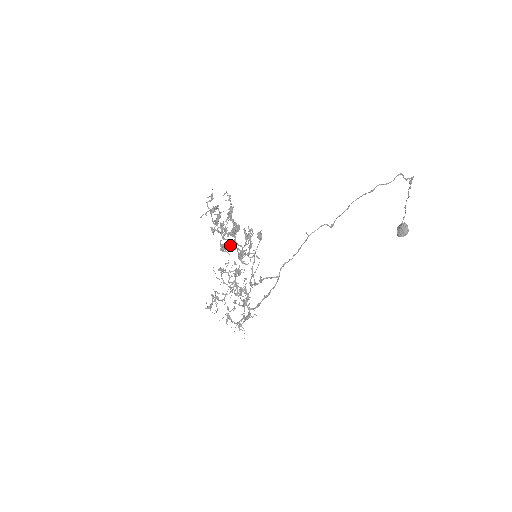
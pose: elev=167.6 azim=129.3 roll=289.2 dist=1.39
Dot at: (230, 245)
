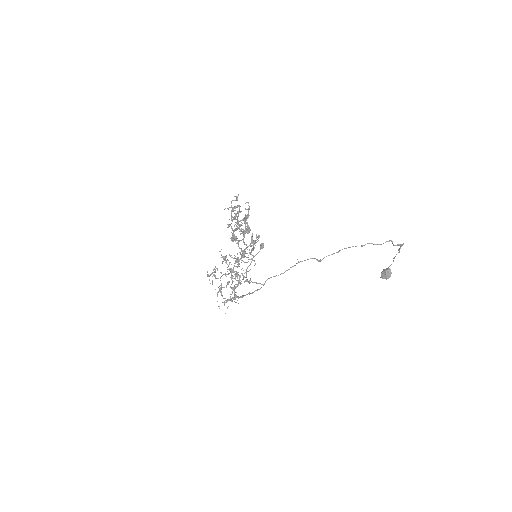
Dot at: (239, 240)
